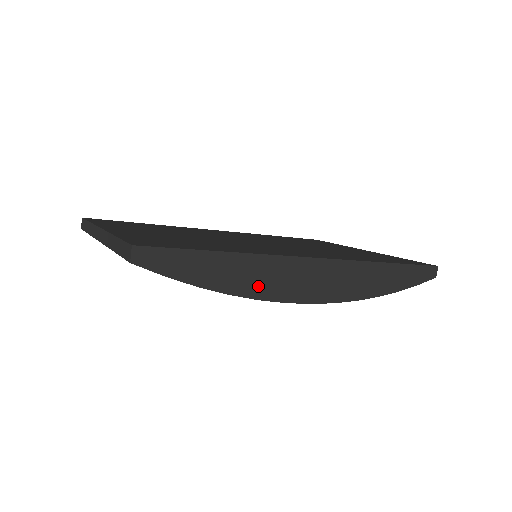
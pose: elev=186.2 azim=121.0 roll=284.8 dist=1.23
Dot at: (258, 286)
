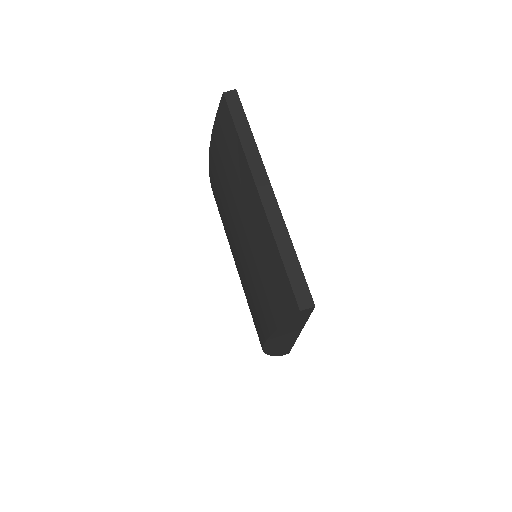
Dot at: (277, 337)
